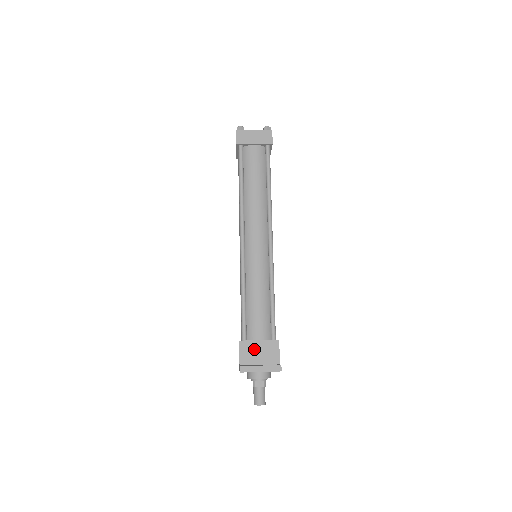
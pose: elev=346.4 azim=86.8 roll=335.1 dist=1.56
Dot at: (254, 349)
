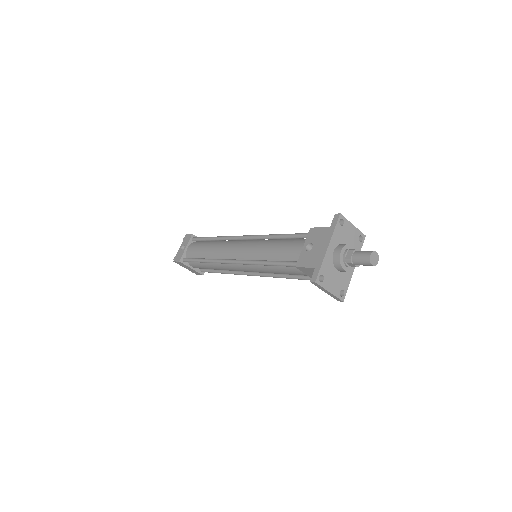
Dot at: occluded
